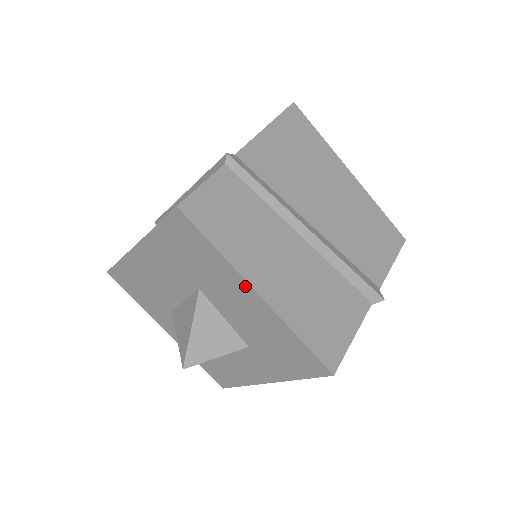
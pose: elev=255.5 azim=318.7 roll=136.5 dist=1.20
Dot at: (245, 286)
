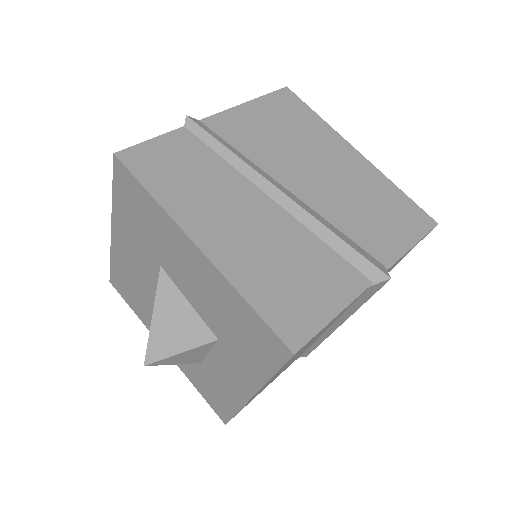
Dot at: (184, 238)
